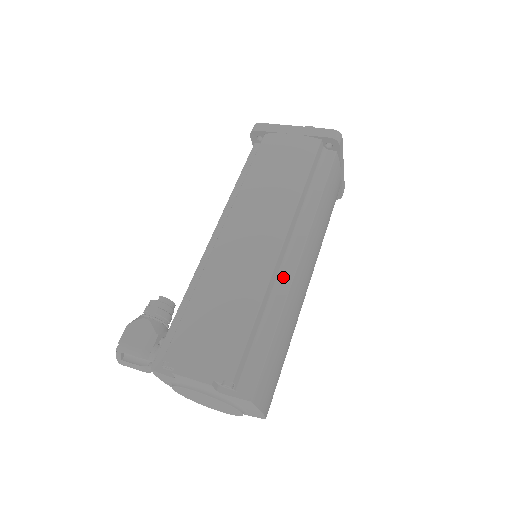
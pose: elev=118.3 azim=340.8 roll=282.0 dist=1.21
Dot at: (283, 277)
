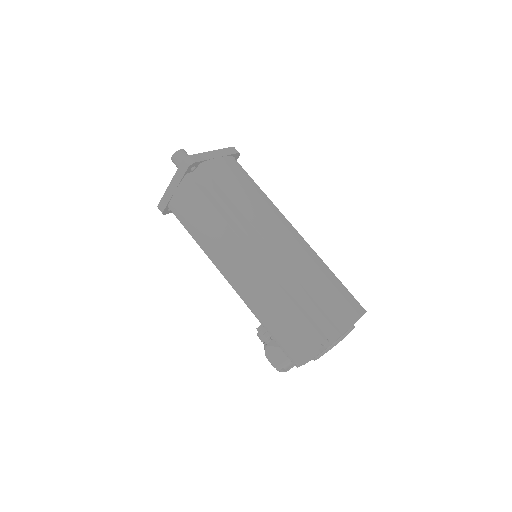
Dot at: (276, 264)
